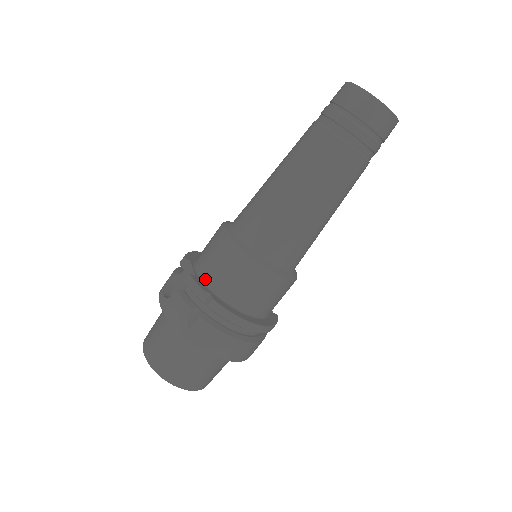
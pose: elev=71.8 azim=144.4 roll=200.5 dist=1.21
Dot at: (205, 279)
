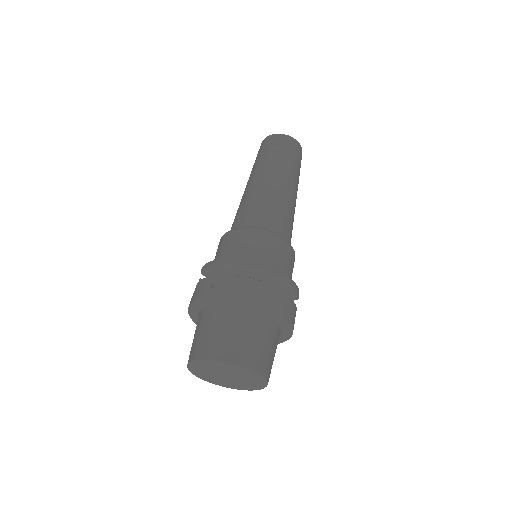
Dot at: occluded
